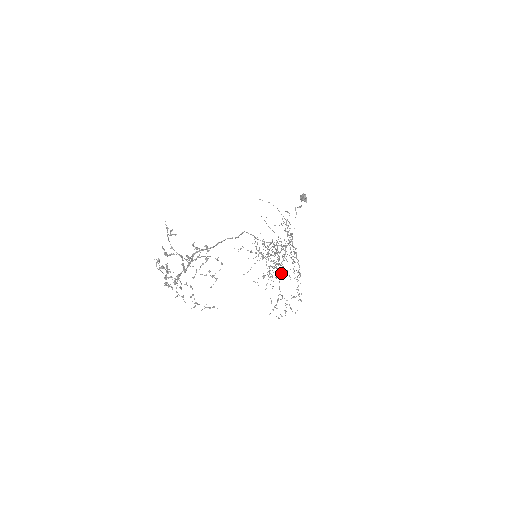
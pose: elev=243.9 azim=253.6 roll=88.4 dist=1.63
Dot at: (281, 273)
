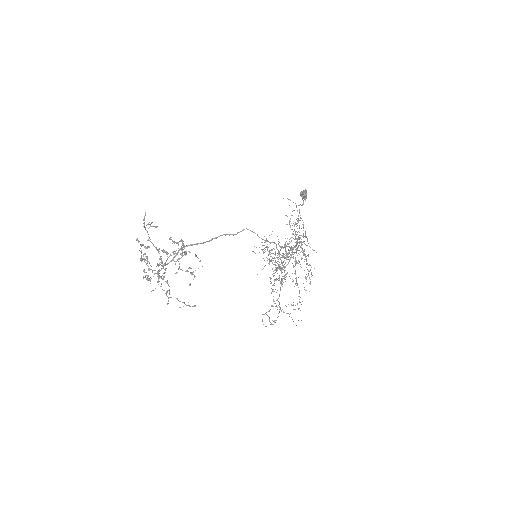
Dot at: occluded
